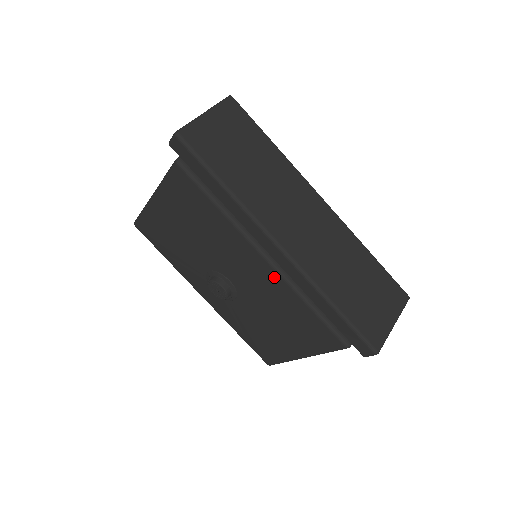
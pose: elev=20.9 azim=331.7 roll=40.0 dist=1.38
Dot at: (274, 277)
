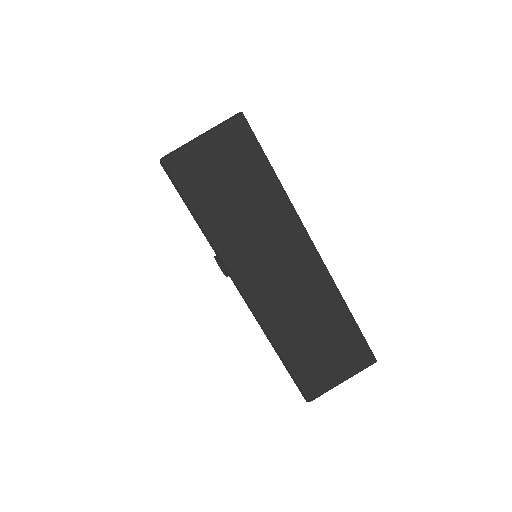
Dot at: occluded
